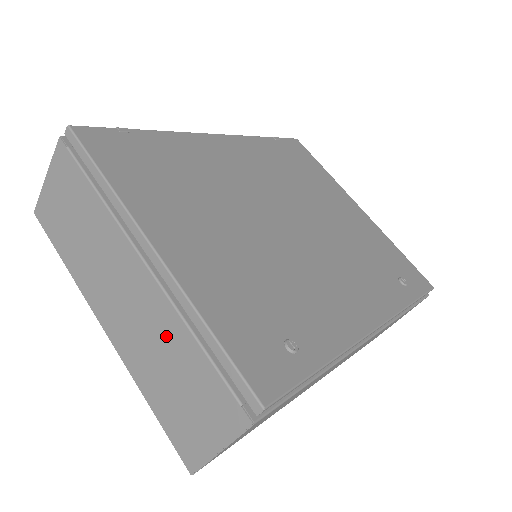
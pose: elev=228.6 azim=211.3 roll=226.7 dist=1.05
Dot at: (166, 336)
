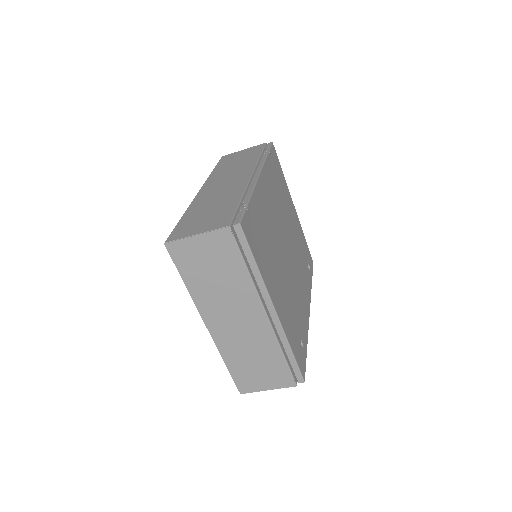
Dot at: (262, 346)
